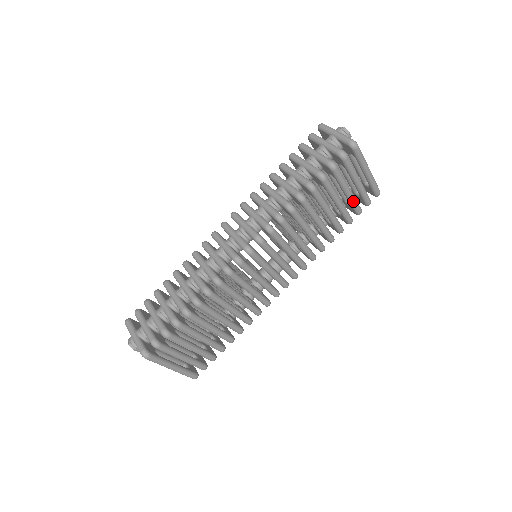
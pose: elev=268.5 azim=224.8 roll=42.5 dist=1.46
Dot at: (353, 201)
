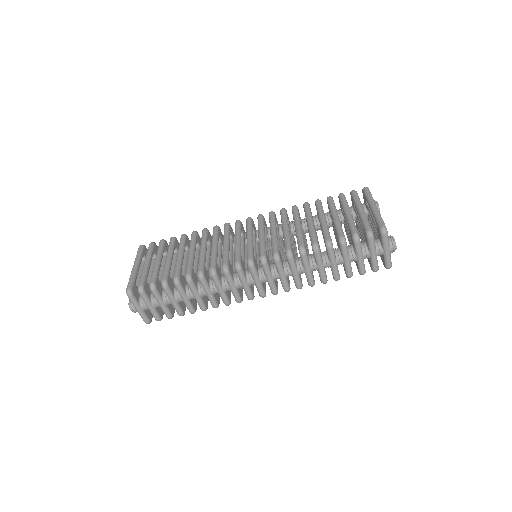
Dot at: occluded
